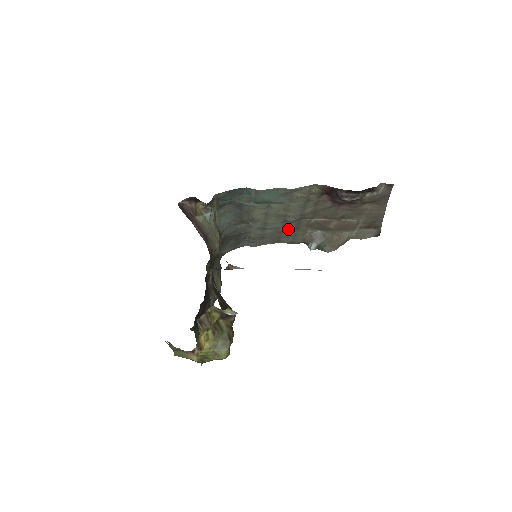
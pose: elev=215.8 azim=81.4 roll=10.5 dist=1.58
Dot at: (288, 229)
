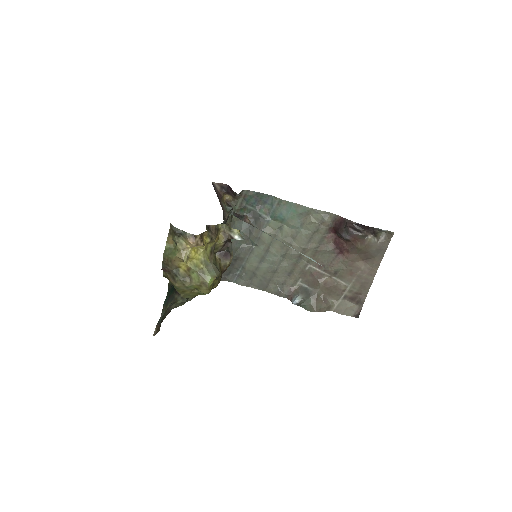
Dot at: (282, 270)
